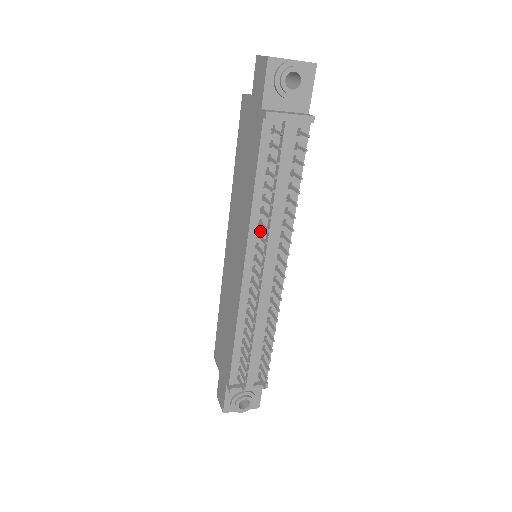
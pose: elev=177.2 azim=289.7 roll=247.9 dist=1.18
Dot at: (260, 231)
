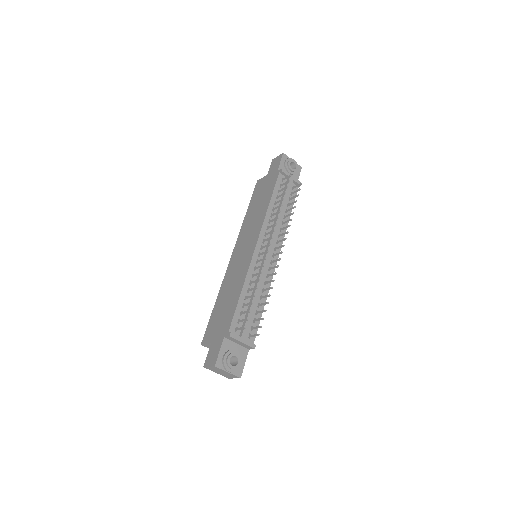
Dot at: (269, 227)
